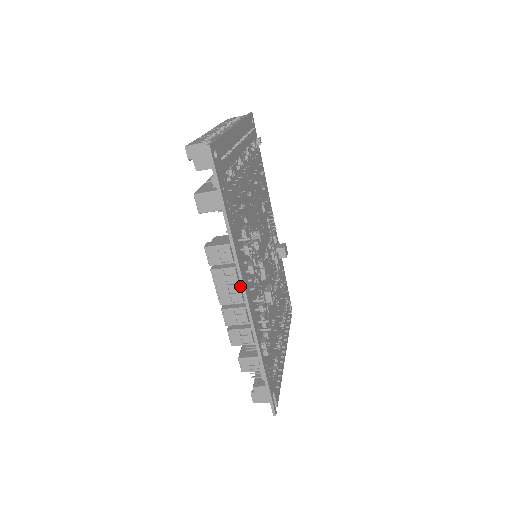
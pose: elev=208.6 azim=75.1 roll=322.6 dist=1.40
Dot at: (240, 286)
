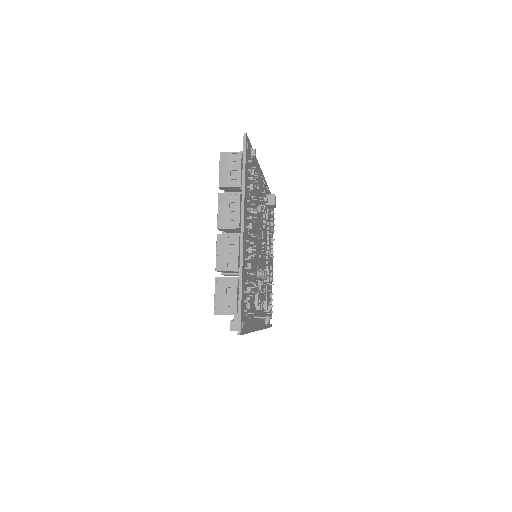
Dot at: occluded
